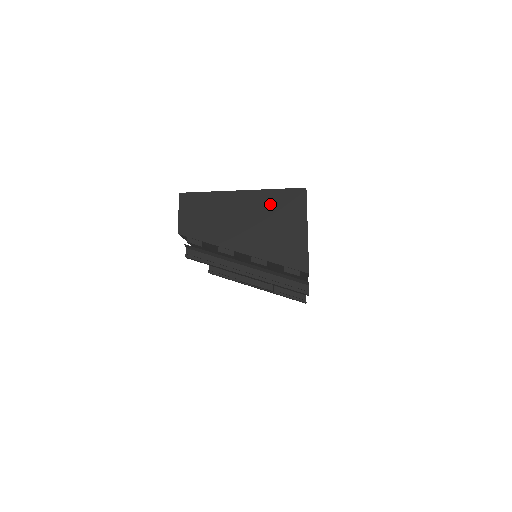
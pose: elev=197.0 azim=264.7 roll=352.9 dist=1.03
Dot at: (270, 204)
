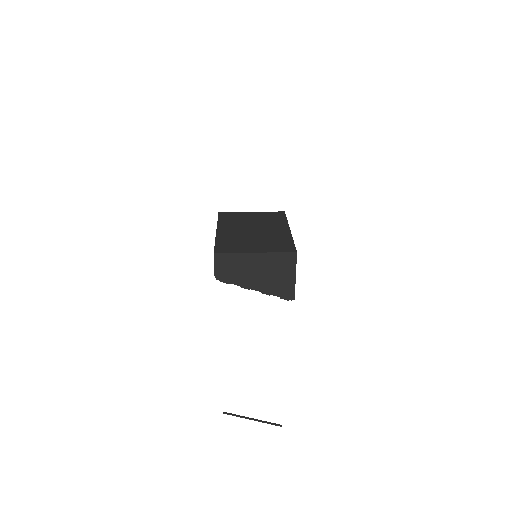
Dot at: (273, 261)
